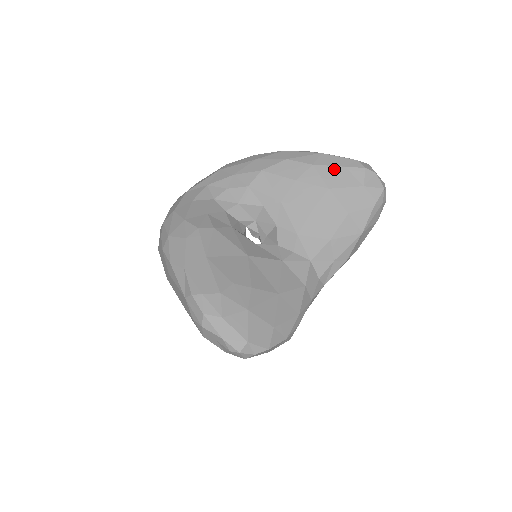
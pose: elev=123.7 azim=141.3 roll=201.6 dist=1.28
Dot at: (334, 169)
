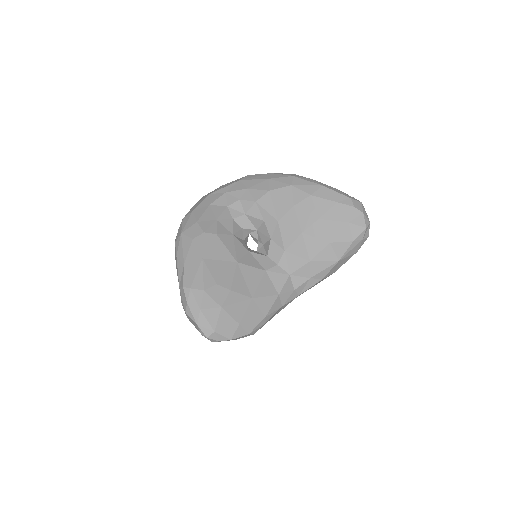
Dot at: (328, 203)
